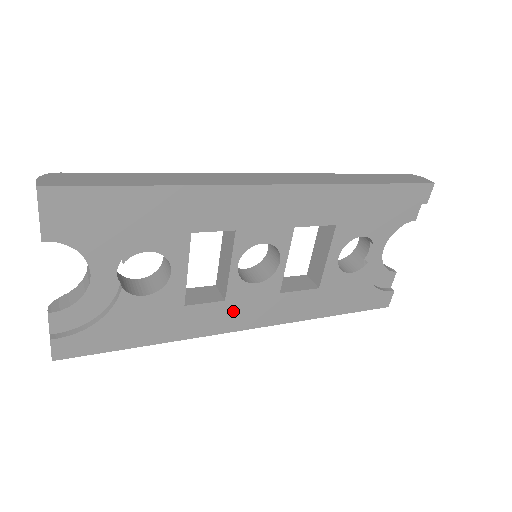
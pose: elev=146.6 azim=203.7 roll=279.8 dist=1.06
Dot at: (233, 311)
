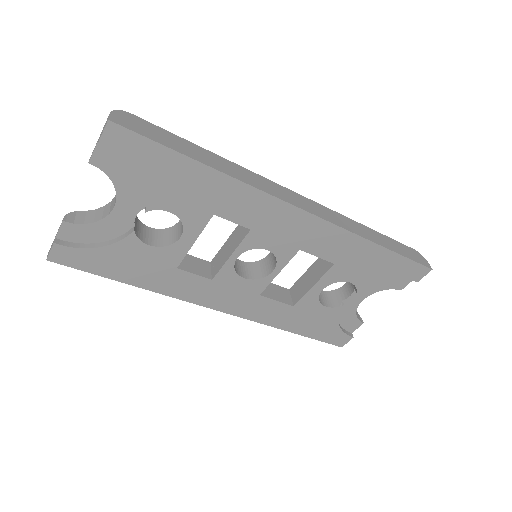
Dot at: (214, 291)
